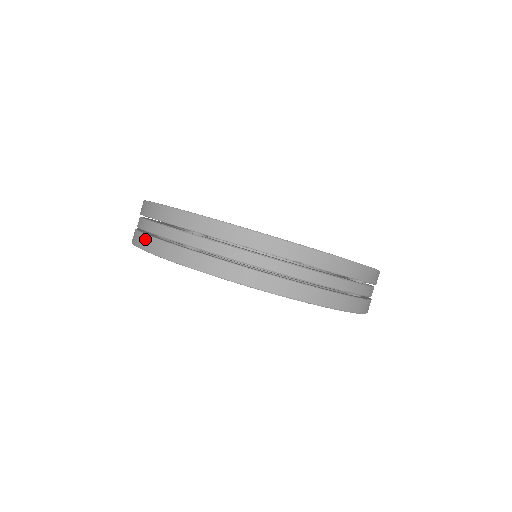
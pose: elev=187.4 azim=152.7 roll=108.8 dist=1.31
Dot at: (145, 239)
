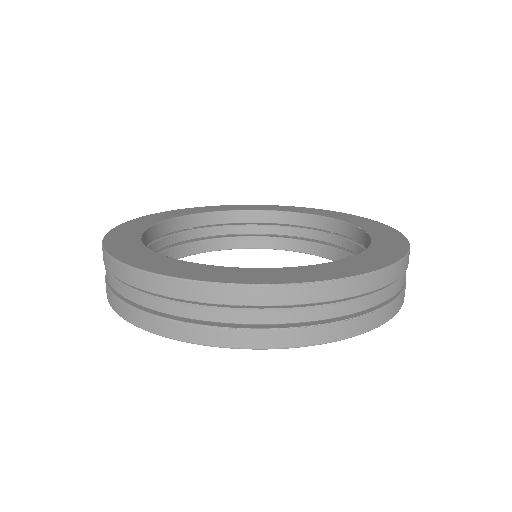
Dot at: occluded
